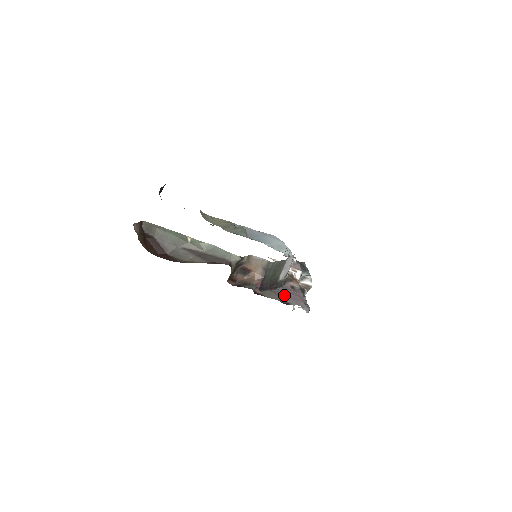
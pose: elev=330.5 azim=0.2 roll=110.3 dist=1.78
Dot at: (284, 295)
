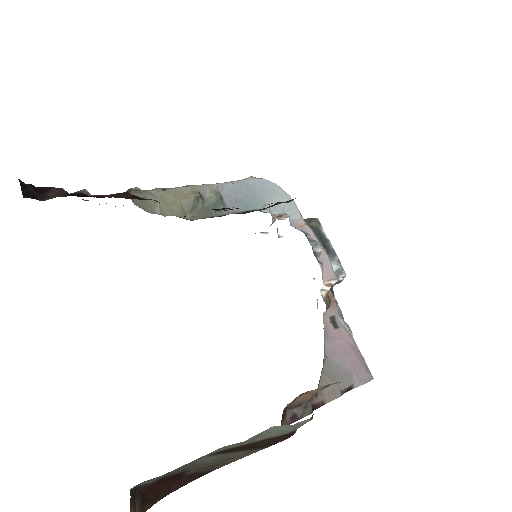
Dot at: (339, 368)
